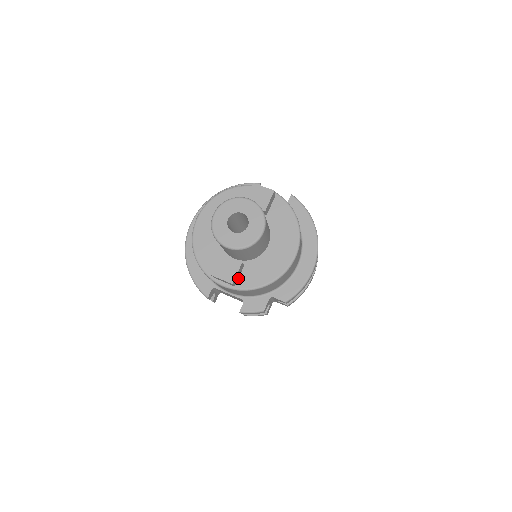
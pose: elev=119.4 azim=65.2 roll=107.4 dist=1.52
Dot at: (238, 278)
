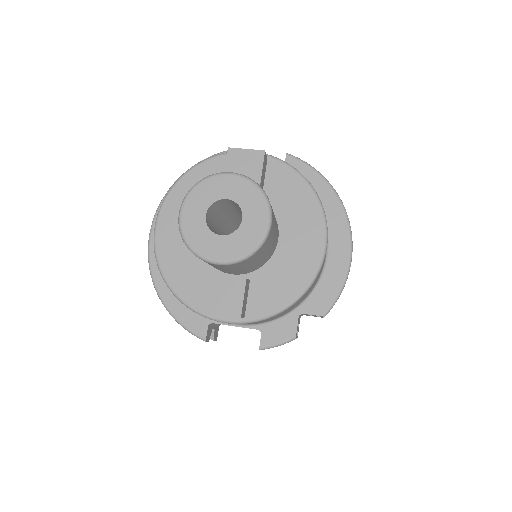
Dot at: (246, 303)
